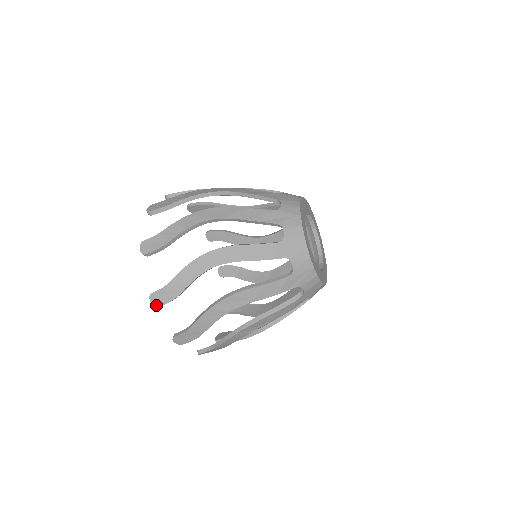
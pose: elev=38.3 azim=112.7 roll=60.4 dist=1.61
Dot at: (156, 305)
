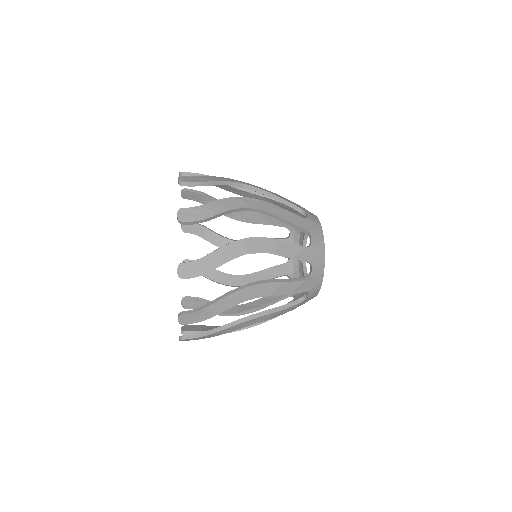
Dot at: (183, 323)
